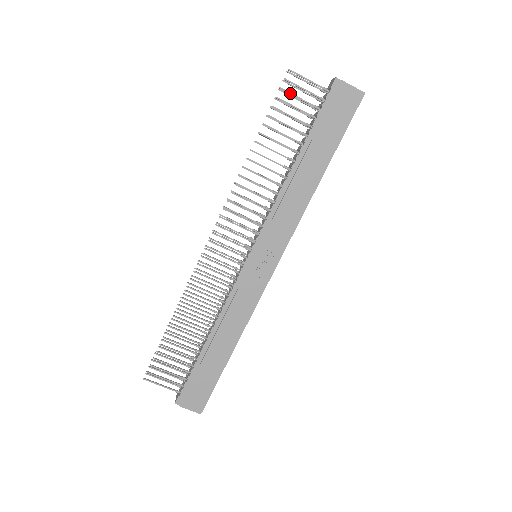
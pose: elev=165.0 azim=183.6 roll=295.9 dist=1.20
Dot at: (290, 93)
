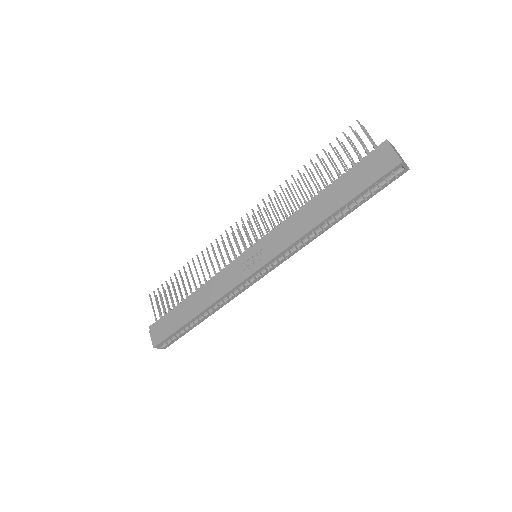
Dot at: (348, 139)
